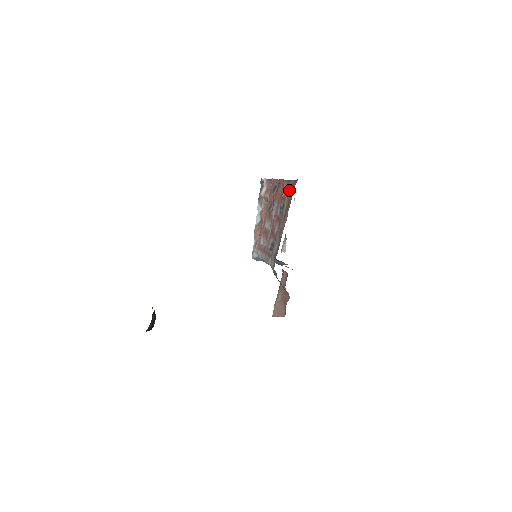
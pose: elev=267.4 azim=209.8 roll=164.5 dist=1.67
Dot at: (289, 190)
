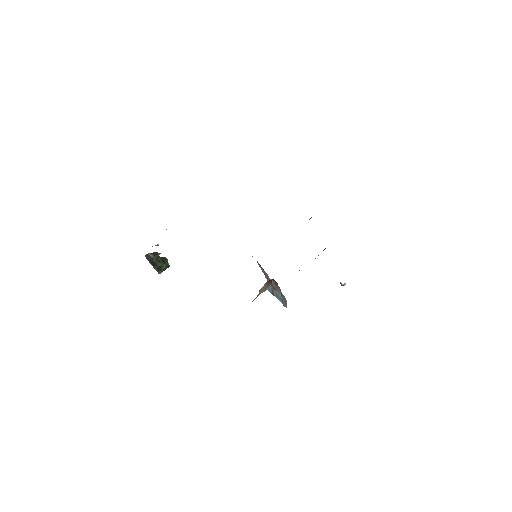
Dot at: occluded
